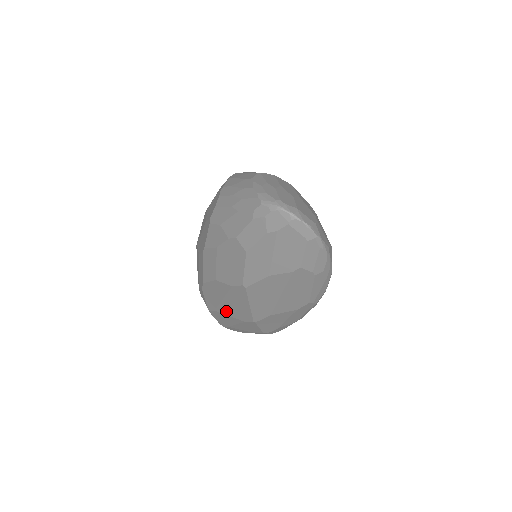
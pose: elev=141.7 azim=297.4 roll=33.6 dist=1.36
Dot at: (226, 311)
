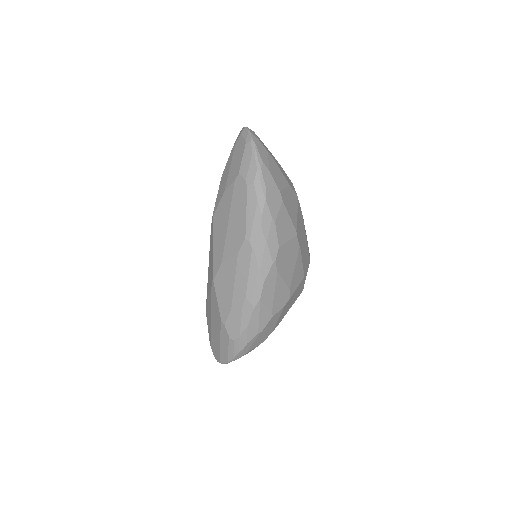
Dot at: (208, 288)
